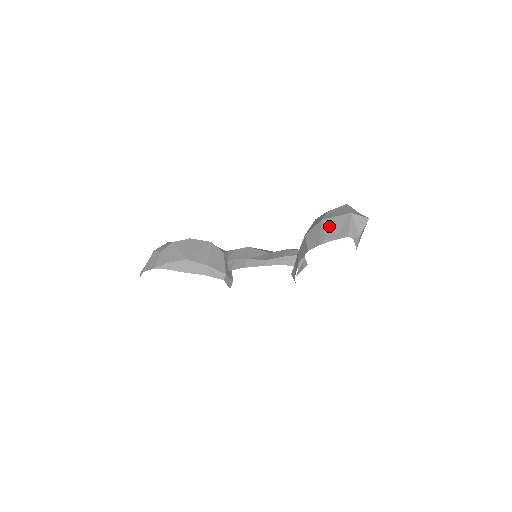
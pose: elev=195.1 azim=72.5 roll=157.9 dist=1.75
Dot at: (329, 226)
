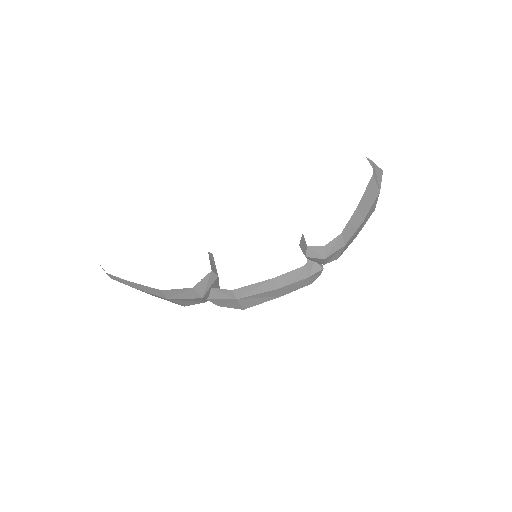
Dot at: occluded
